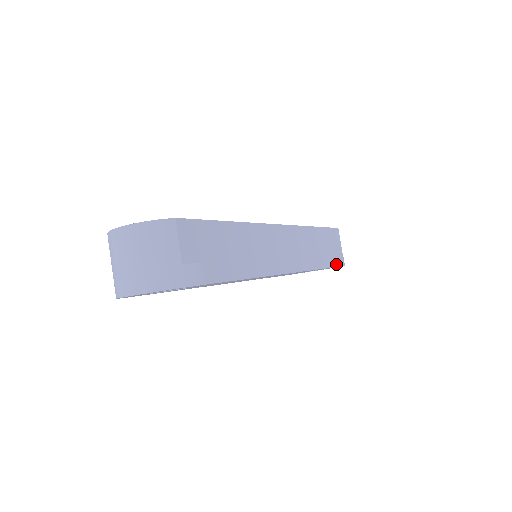
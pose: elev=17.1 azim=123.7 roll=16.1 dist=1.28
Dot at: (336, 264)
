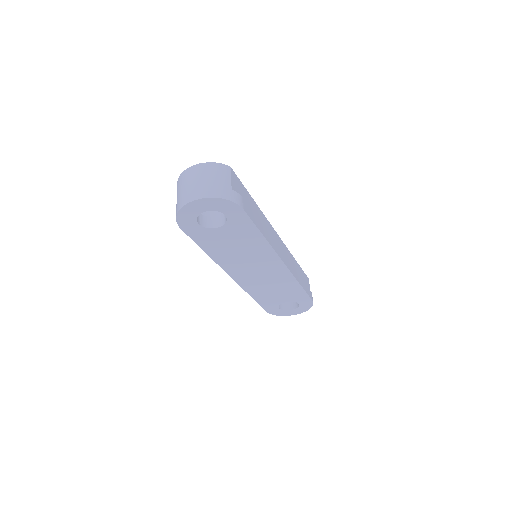
Dot at: (308, 294)
